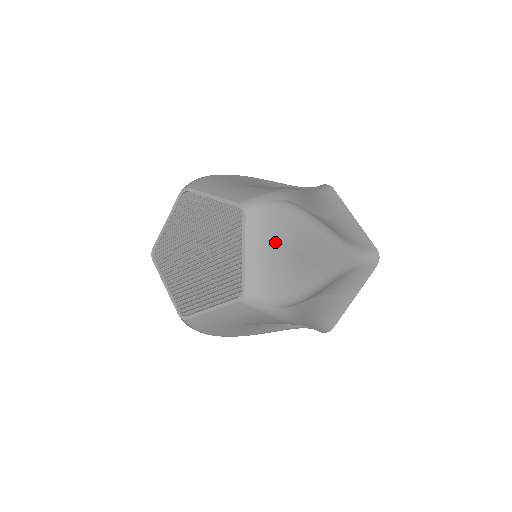
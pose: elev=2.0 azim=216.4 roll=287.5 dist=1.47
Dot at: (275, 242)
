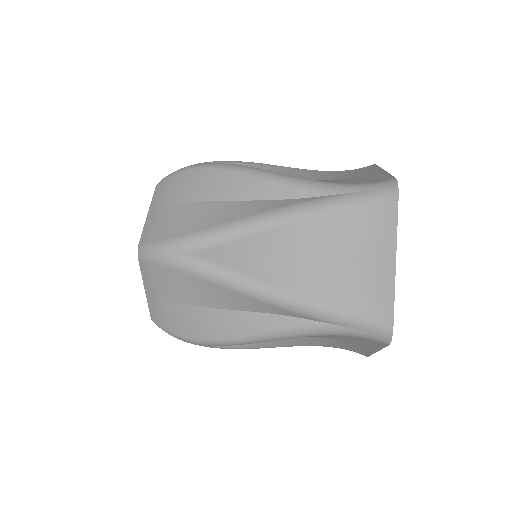
Dot at: (169, 292)
